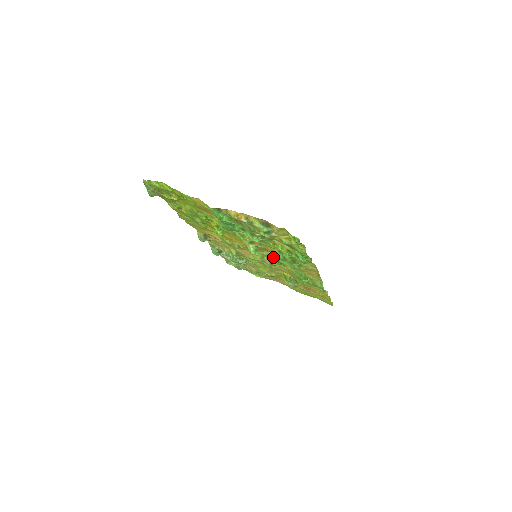
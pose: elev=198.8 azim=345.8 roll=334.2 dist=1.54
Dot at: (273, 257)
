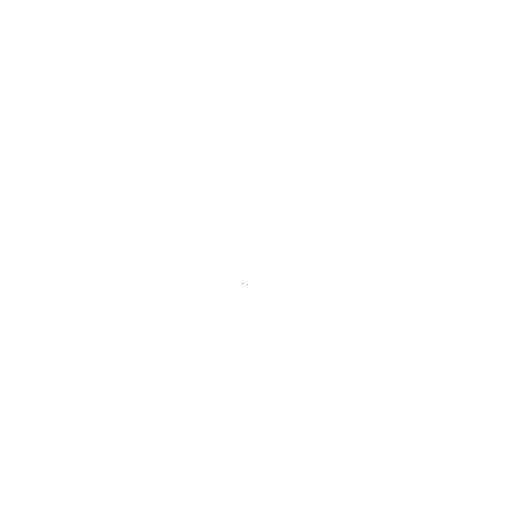
Dot at: occluded
